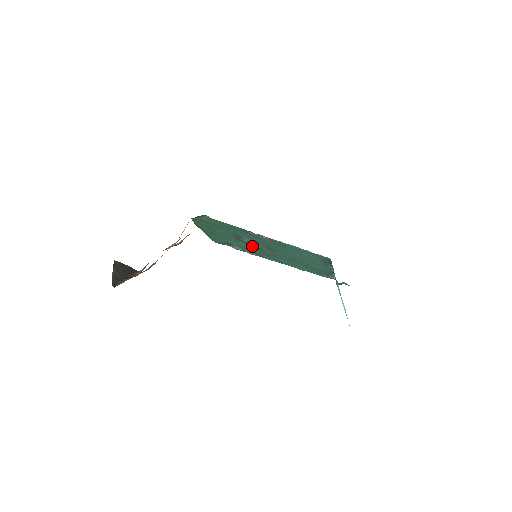
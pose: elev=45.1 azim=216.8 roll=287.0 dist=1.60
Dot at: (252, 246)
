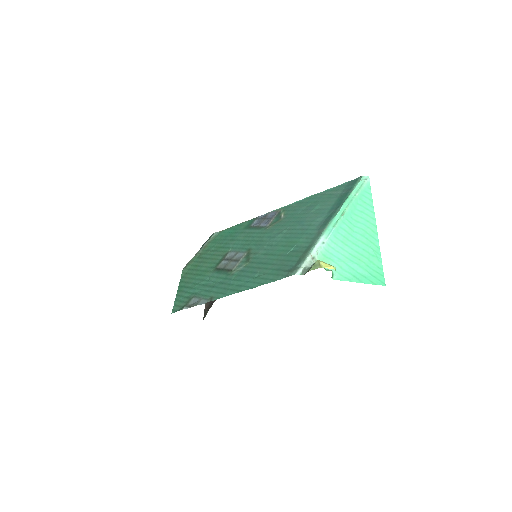
Dot at: (222, 274)
